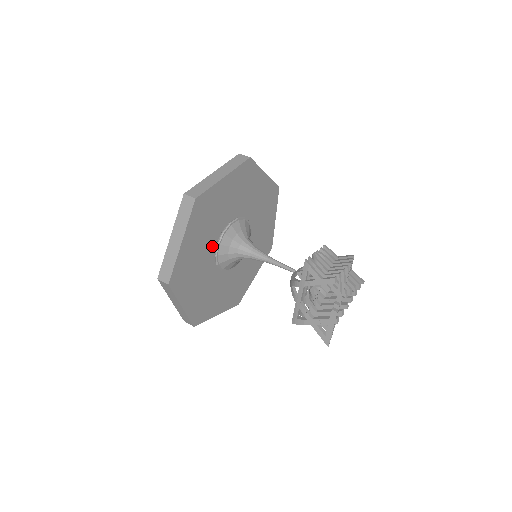
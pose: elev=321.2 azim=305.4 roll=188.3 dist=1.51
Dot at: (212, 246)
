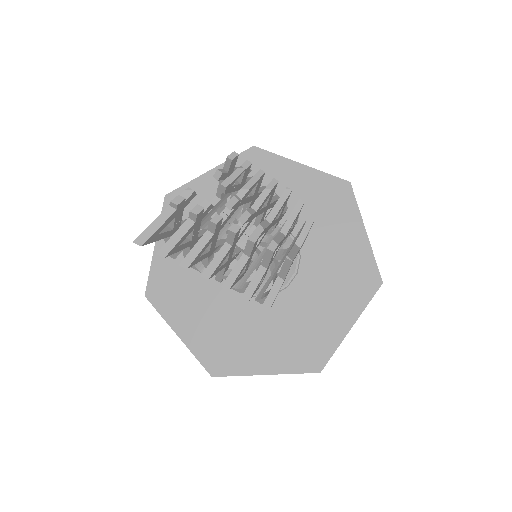
Dot at: occluded
